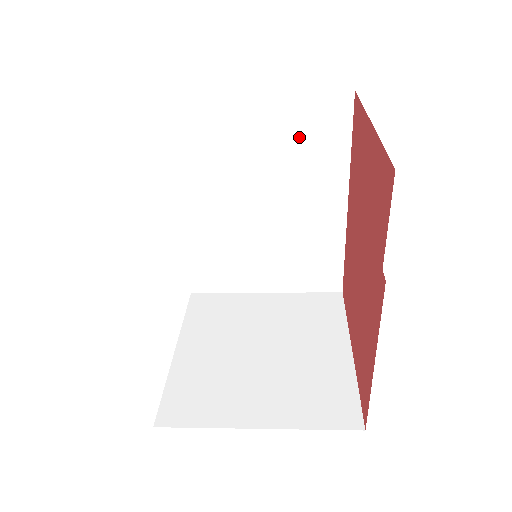
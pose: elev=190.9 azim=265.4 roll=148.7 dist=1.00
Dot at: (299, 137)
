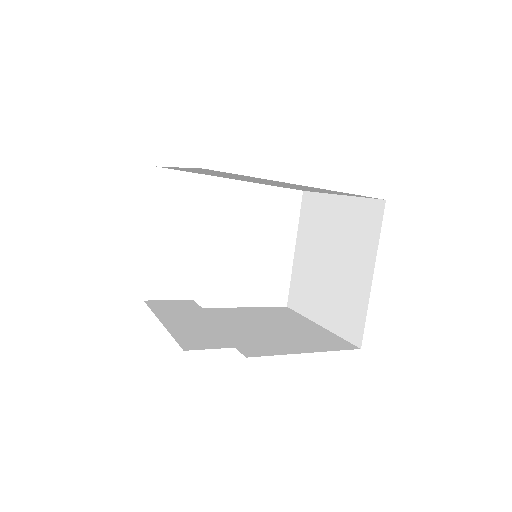
Dot at: occluded
